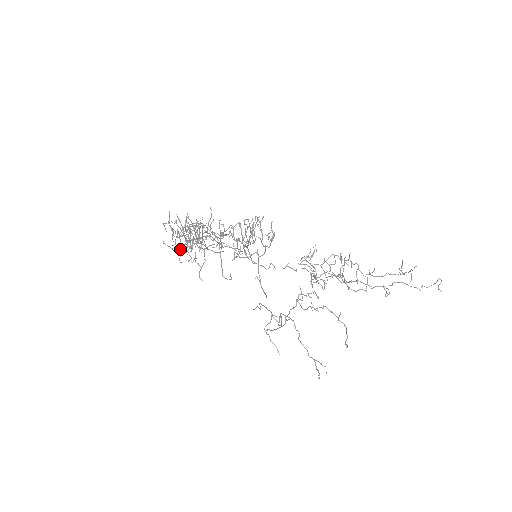
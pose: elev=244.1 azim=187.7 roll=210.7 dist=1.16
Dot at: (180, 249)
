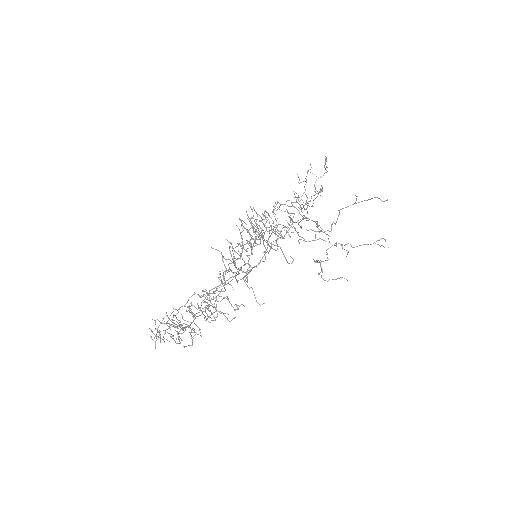
Dot at: occluded
